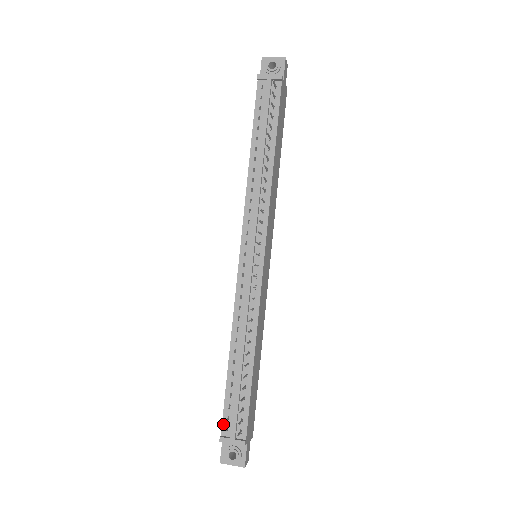
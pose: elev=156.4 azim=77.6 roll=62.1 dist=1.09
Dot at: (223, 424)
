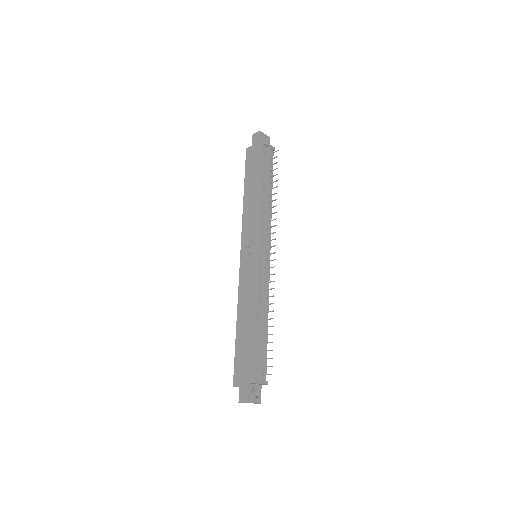
Dot at: (254, 371)
